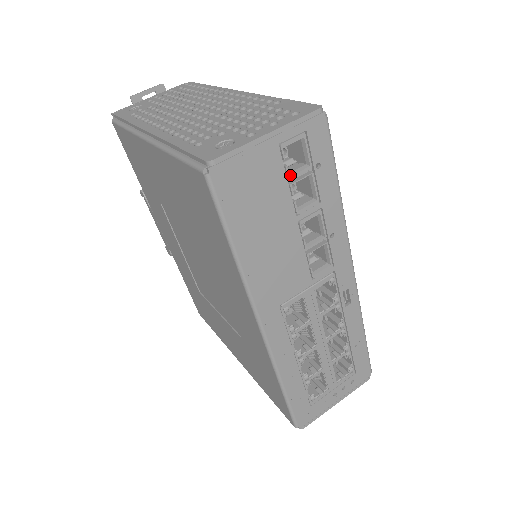
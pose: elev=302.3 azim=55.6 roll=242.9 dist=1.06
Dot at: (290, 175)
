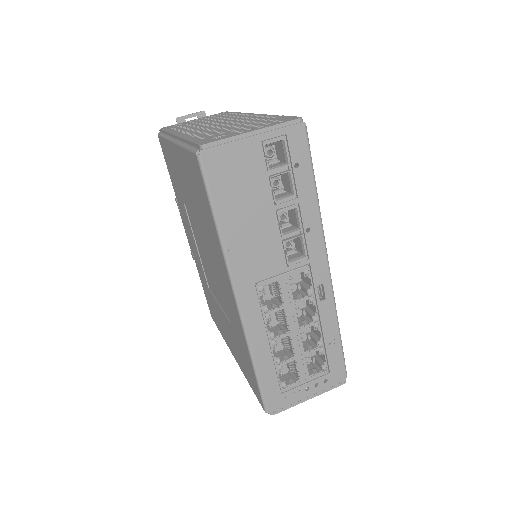
Dot at: (270, 169)
